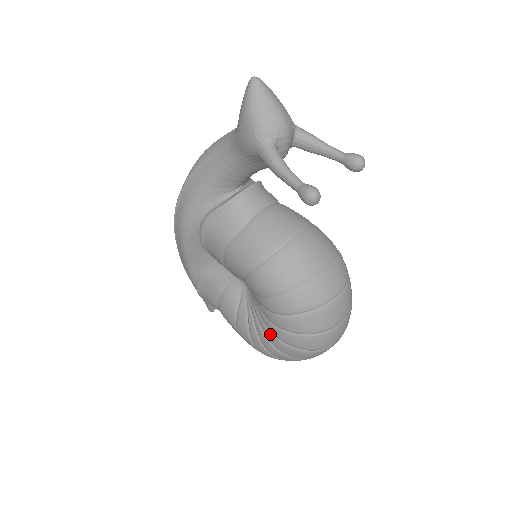
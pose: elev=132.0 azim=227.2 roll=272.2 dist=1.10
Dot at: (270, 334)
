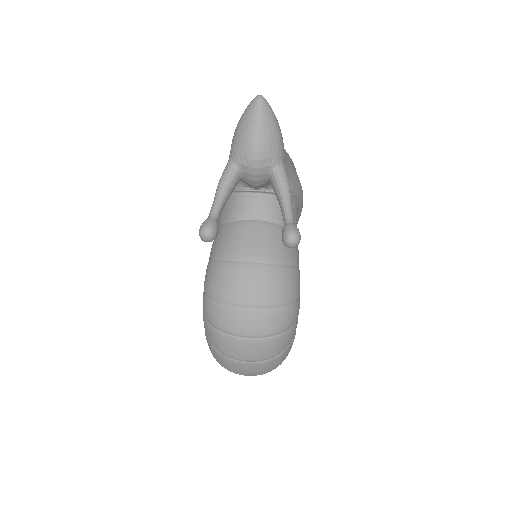
Dot at: occluded
